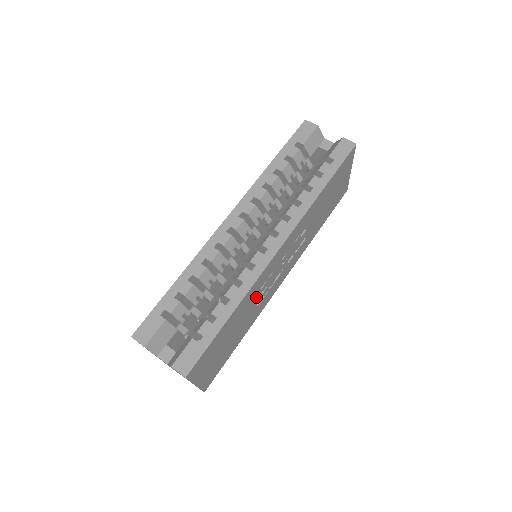
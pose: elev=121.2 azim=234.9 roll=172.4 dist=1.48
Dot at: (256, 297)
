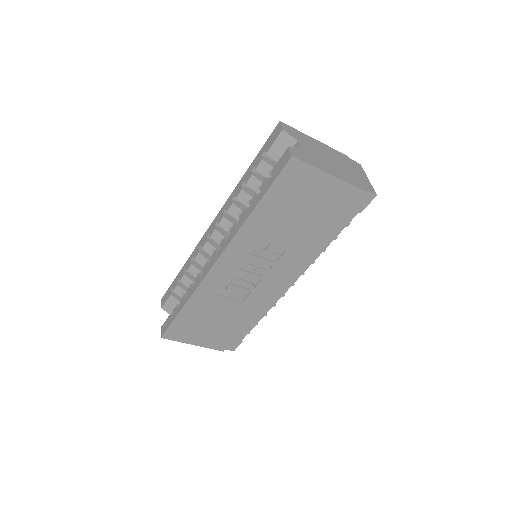
Dot at: (230, 295)
